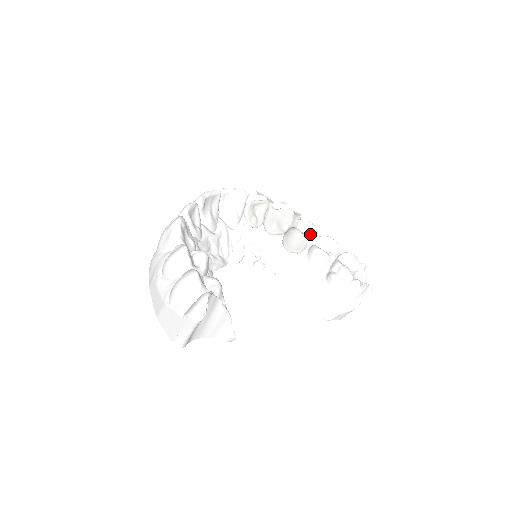
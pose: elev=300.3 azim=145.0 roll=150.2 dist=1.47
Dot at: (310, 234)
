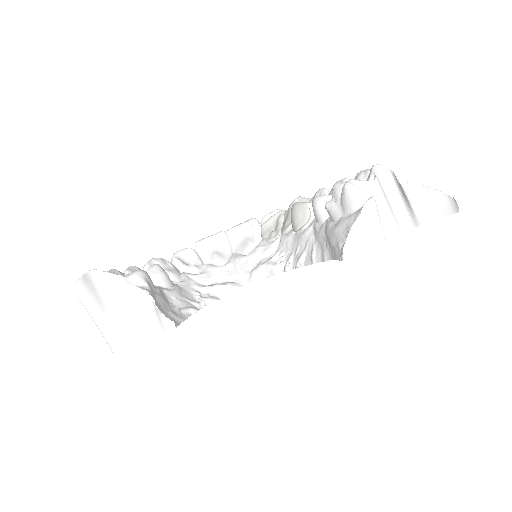
Dot at: occluded
